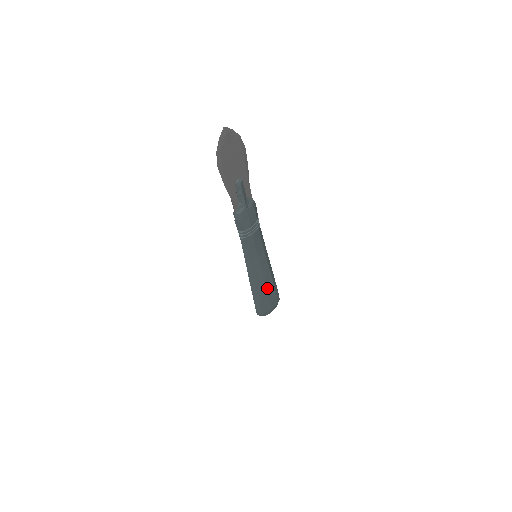
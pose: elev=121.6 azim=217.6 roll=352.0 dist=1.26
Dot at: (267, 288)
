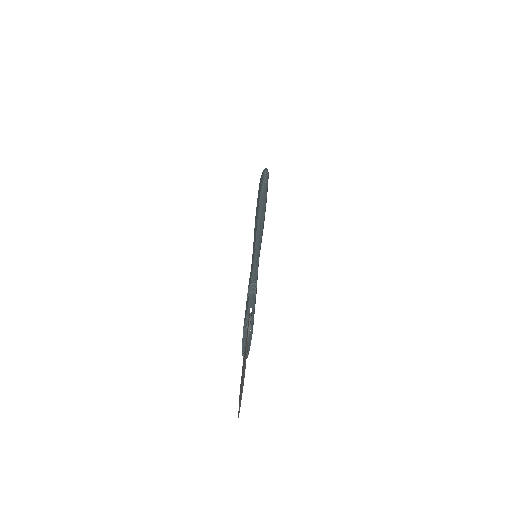
Dot at: occluded
